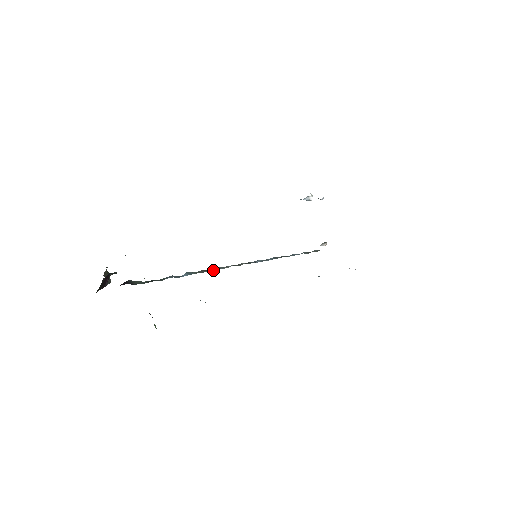
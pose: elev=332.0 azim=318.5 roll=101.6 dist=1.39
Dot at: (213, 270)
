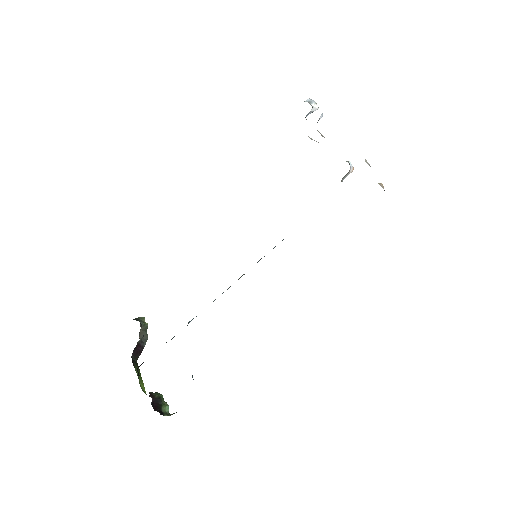
Dot at: occluded
